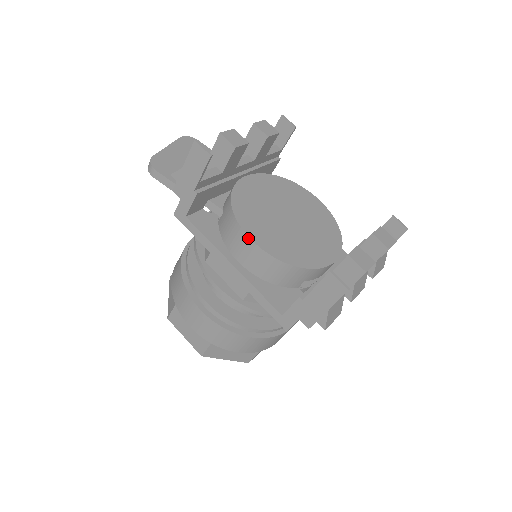
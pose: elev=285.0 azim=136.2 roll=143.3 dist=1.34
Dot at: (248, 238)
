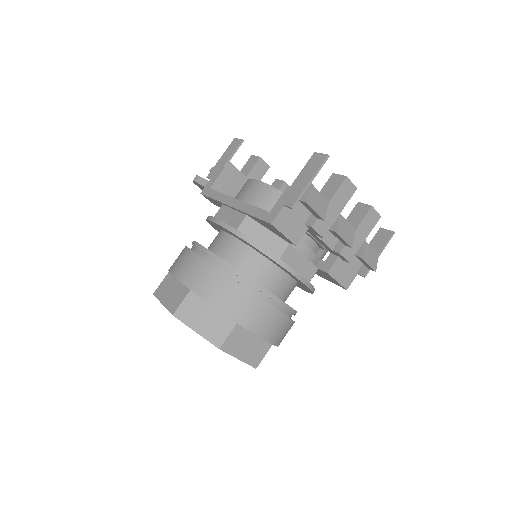
Dot at: (255, 180)
